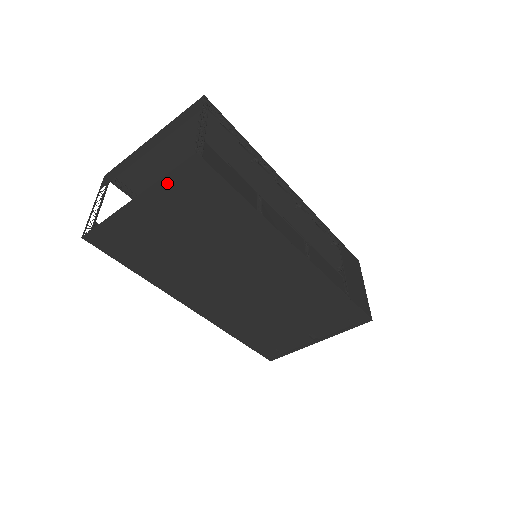
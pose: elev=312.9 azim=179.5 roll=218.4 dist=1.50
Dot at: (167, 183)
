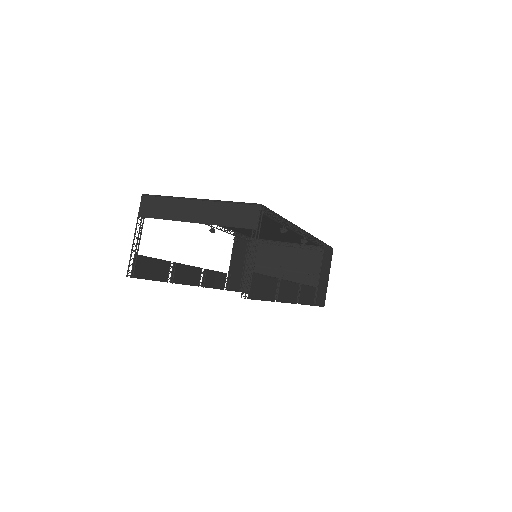
Dot at: occluded
